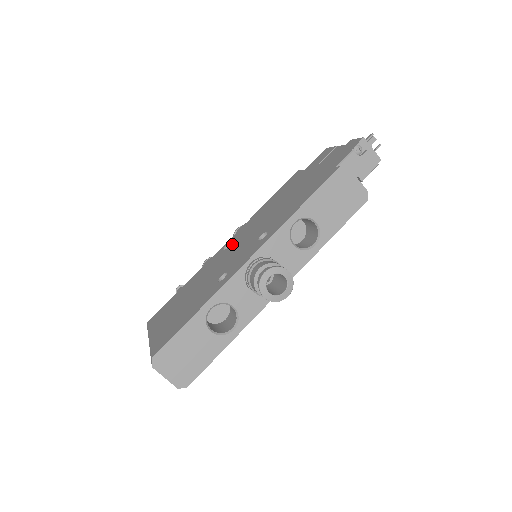
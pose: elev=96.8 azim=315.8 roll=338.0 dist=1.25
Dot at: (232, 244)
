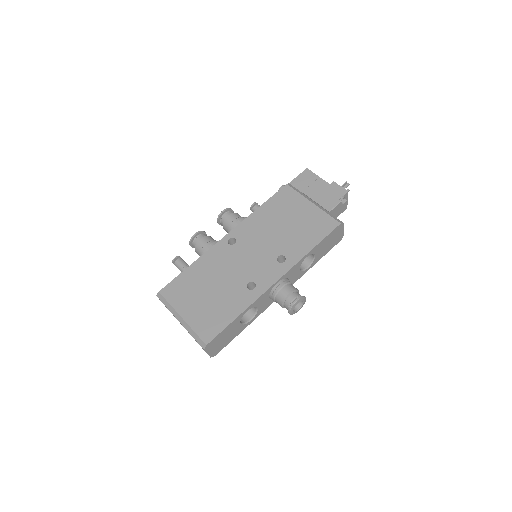
Dot at: (240, 243)
